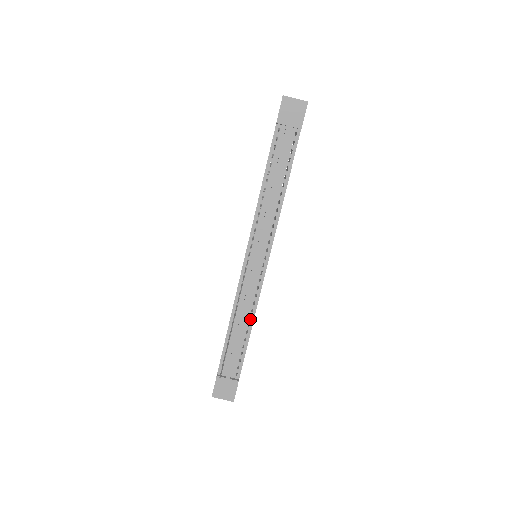
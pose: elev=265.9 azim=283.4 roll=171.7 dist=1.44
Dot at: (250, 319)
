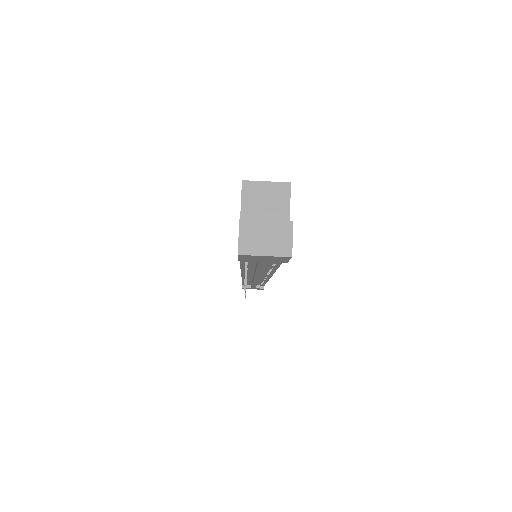
Dot at: (263, 281)
